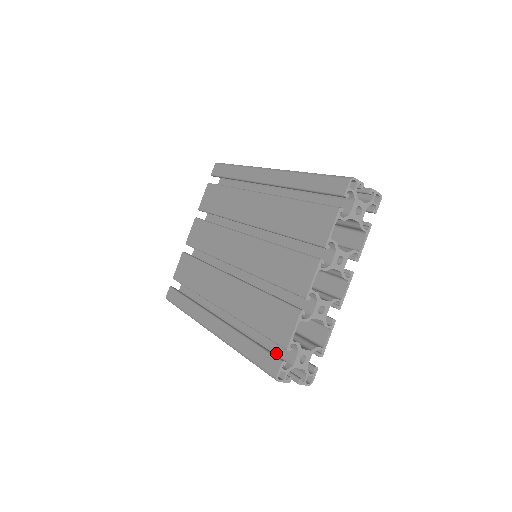
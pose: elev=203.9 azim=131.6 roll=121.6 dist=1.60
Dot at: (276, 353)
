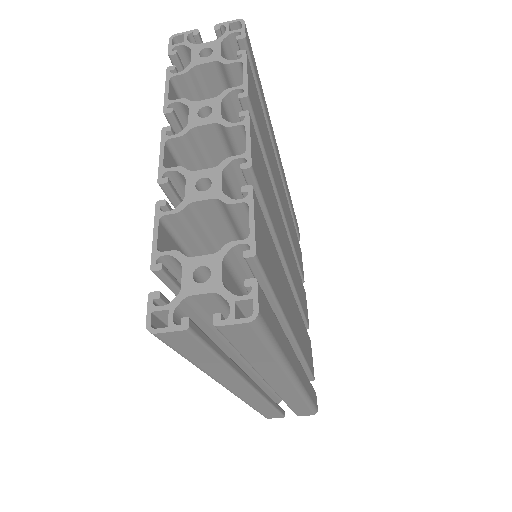
Dot at: occluded
